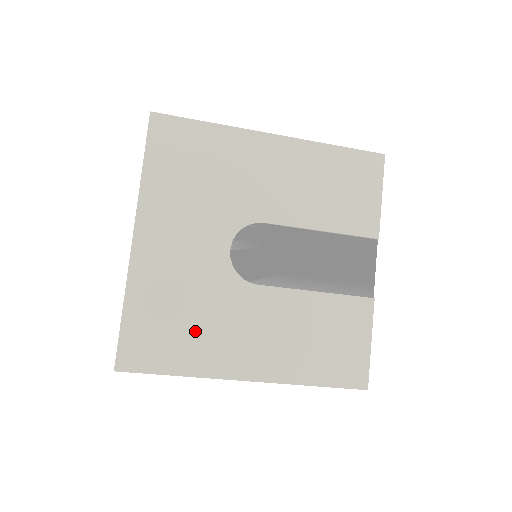
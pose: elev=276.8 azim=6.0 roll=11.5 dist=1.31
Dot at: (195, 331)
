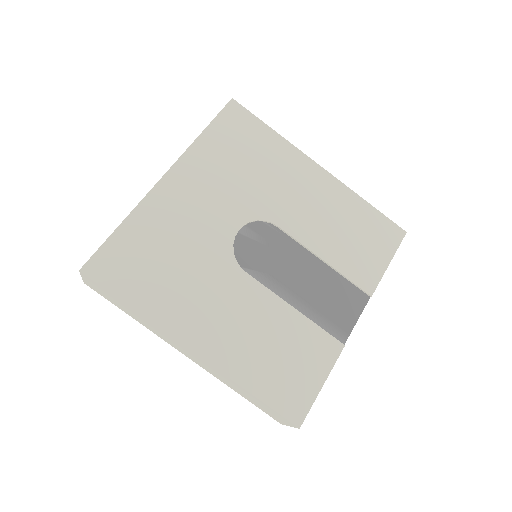
Dot at: (170, 279)
